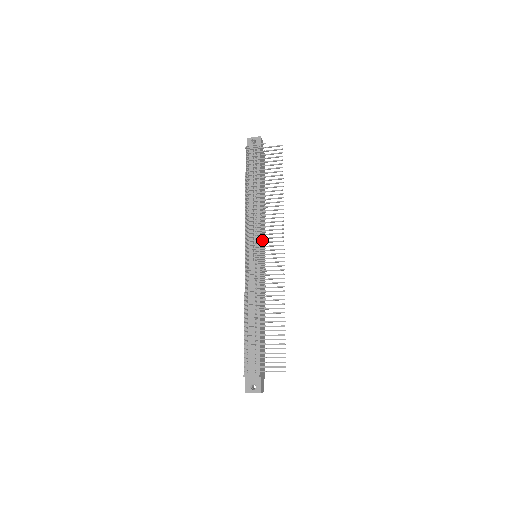
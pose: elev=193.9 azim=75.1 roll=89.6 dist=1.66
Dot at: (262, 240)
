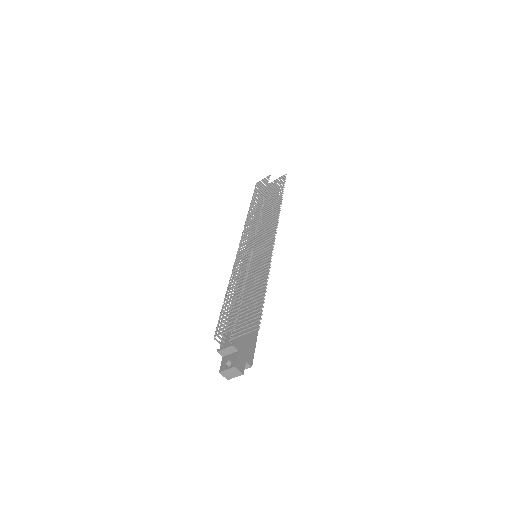
Dot at: (254, 230)
